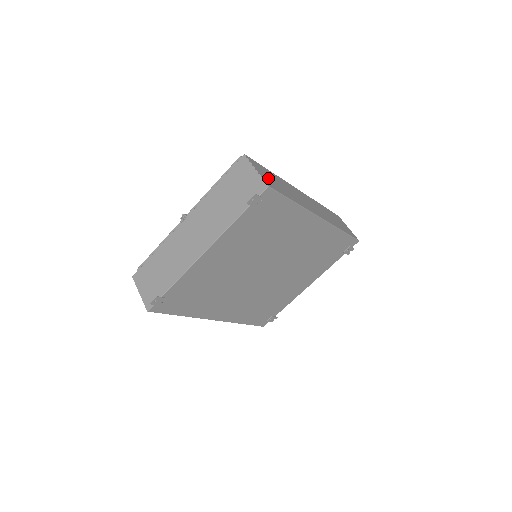
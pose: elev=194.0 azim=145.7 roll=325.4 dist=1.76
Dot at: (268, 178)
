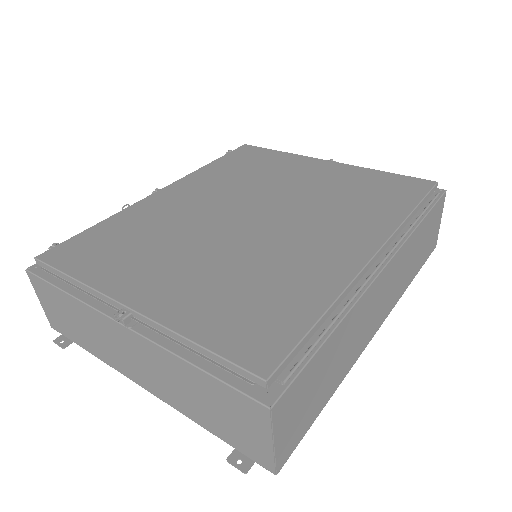
Dot at: (297, 419)
